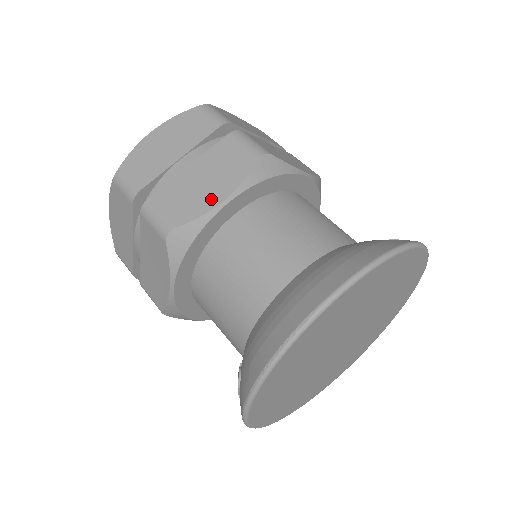
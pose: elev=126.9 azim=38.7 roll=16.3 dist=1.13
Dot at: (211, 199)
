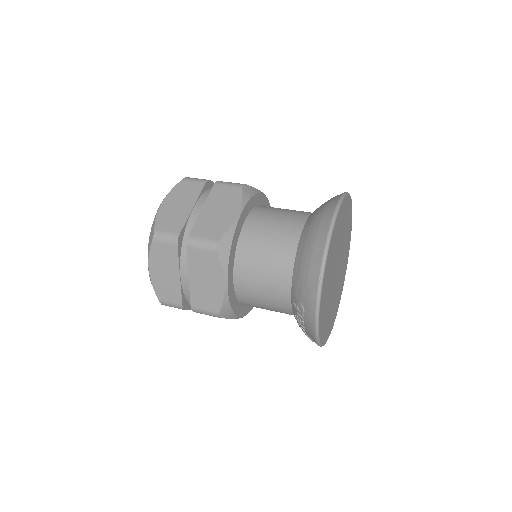
Dot at: (229, 217)
